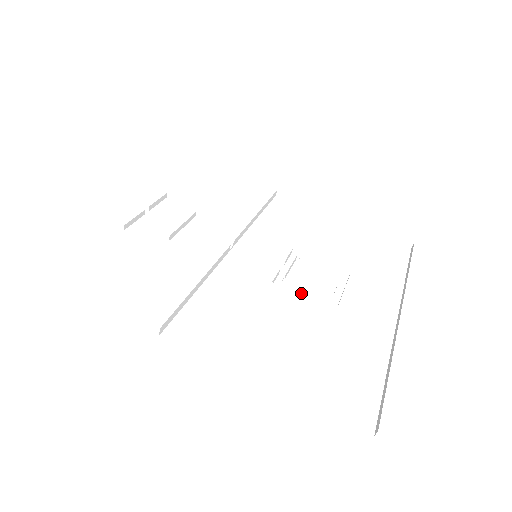
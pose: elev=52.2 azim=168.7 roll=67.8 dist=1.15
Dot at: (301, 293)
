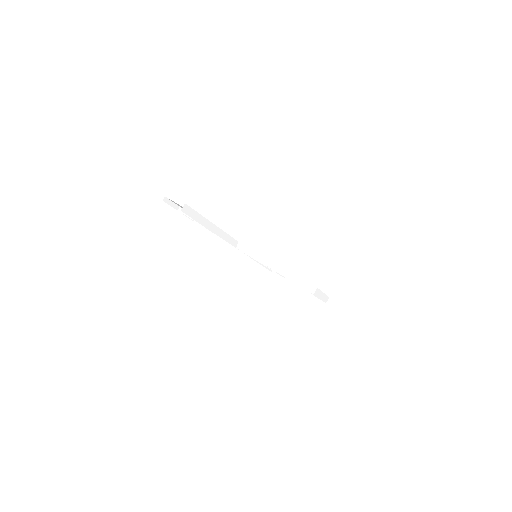
Dot at: occluded
